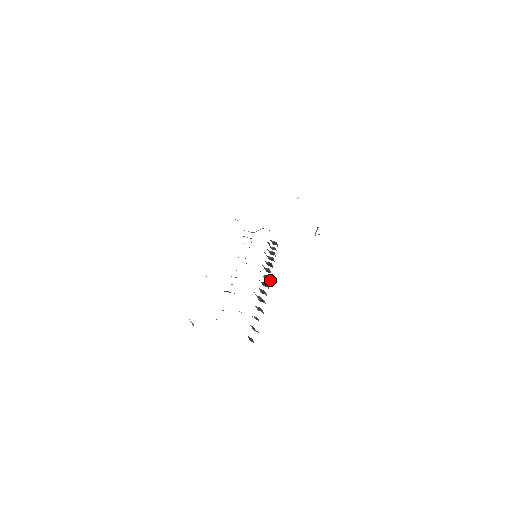
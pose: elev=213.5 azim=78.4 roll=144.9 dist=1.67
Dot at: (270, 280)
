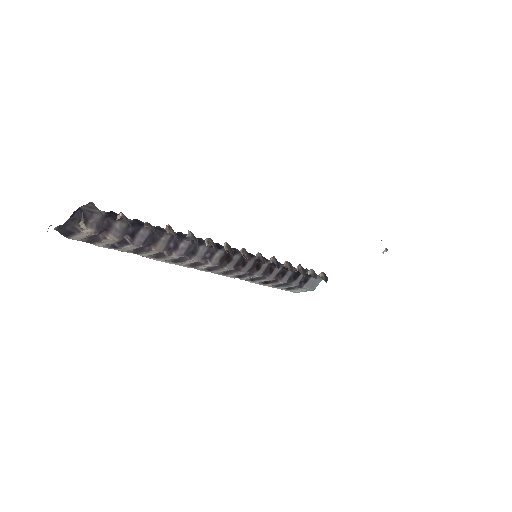
Dot at: (246, 251)
